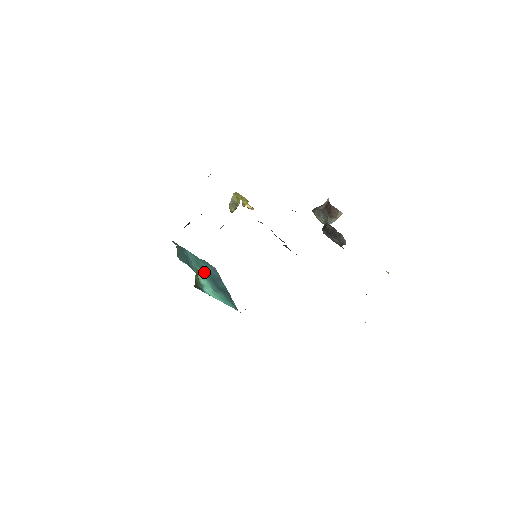
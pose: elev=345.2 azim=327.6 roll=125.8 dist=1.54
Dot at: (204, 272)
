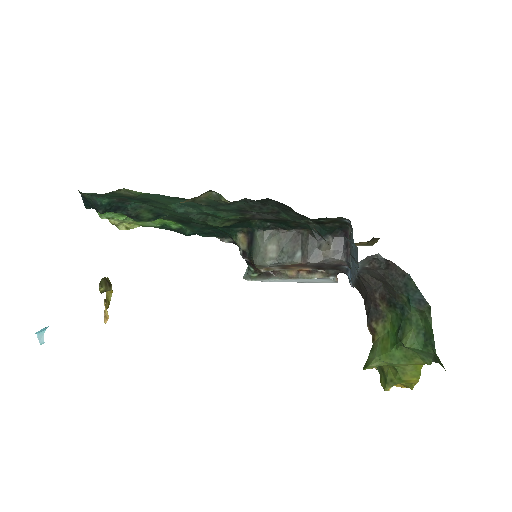
Dot at: occluded
